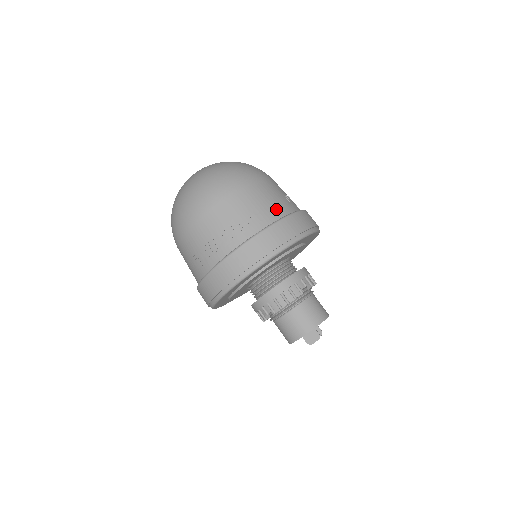
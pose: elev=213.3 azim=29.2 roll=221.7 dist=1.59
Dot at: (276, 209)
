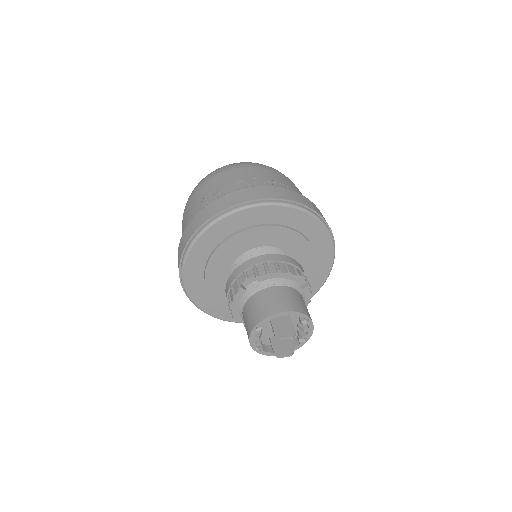
Dot at: occluded
